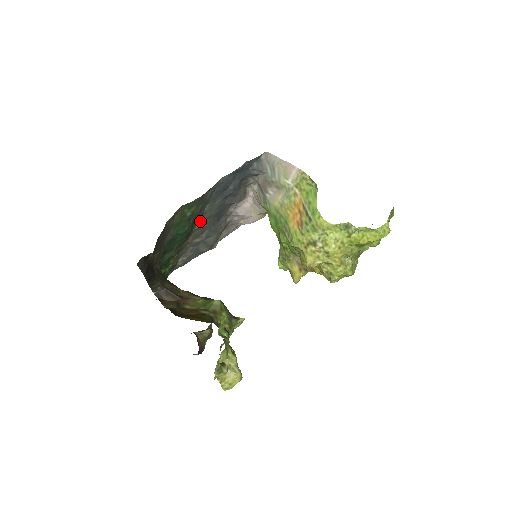
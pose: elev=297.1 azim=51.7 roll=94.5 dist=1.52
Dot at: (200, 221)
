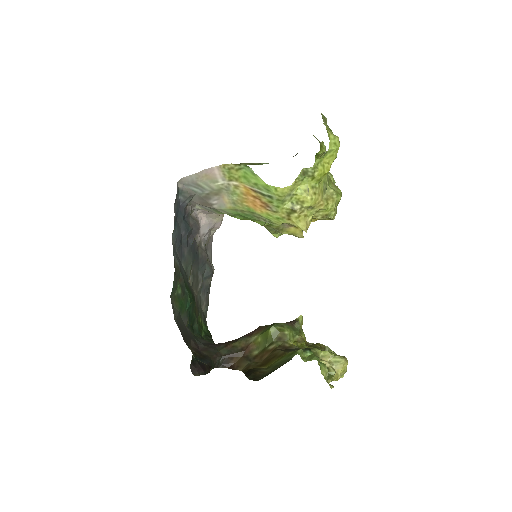
Dot at: (189, 278)
